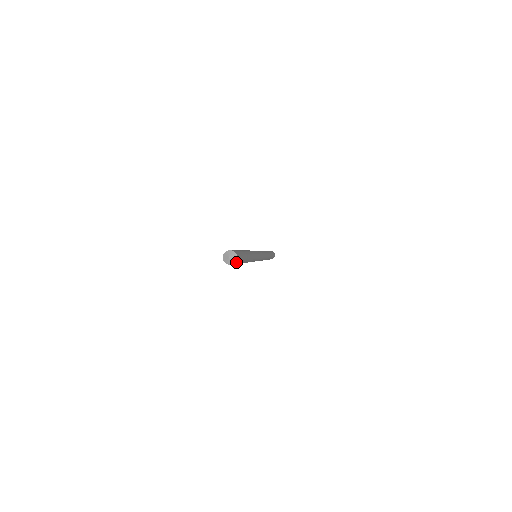
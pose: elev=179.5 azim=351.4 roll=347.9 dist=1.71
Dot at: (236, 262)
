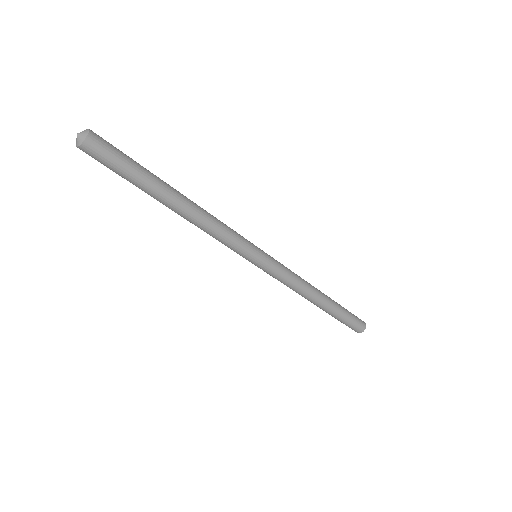
Dot at: (89, 150)
